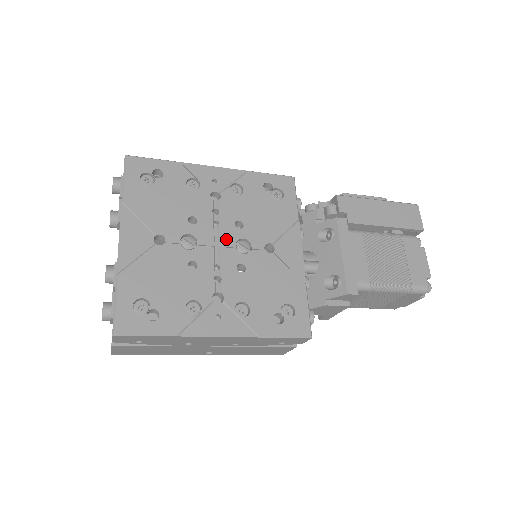
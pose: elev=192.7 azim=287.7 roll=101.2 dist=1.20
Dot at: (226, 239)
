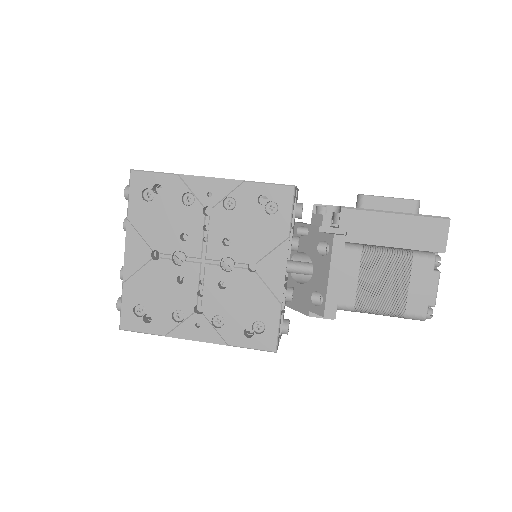
Dot at: (212, 256)
